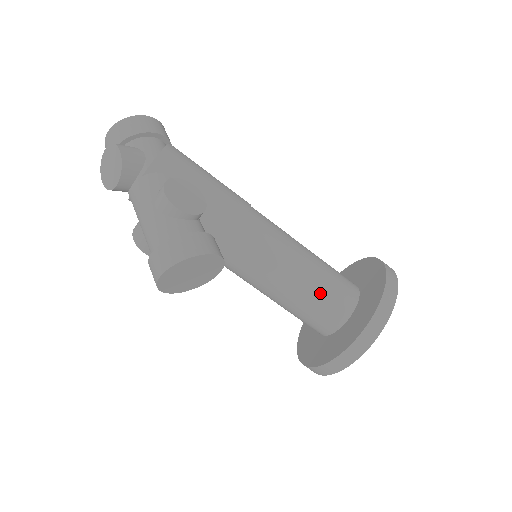
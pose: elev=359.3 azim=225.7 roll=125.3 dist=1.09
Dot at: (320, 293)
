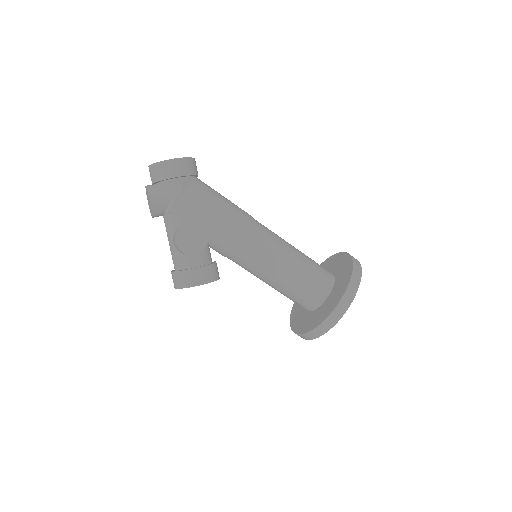
Dot at: (294, 293)
